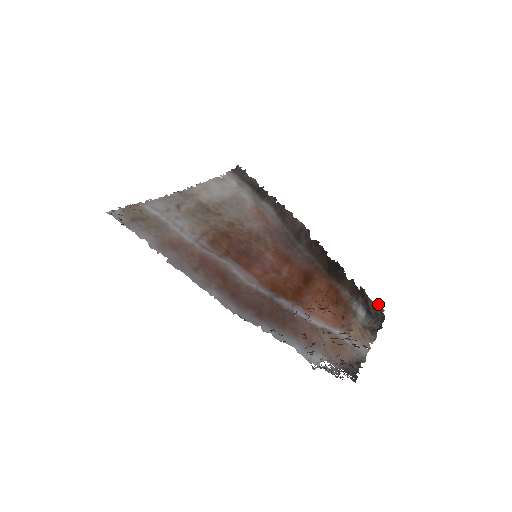
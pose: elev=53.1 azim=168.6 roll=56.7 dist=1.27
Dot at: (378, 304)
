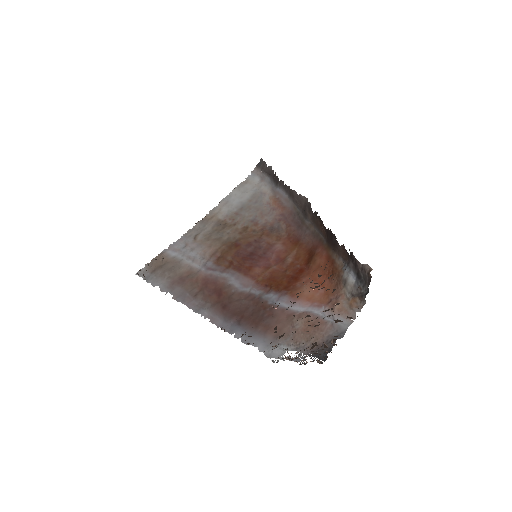
Dot at: (366, 264)
